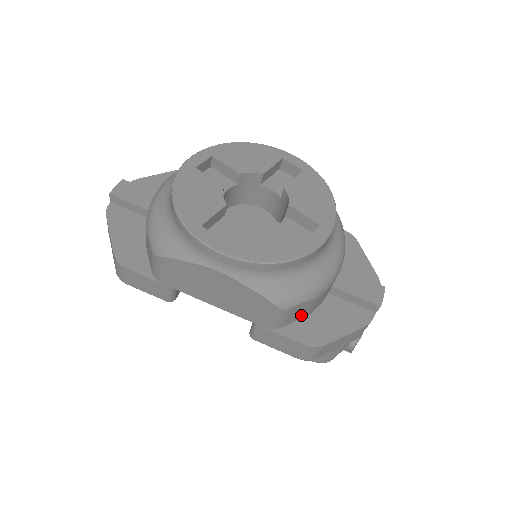
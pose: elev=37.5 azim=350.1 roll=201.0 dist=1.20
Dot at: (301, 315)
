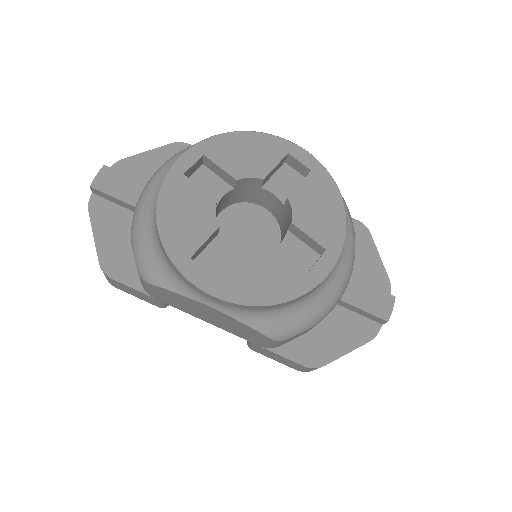
Dot at: (301, 334)
